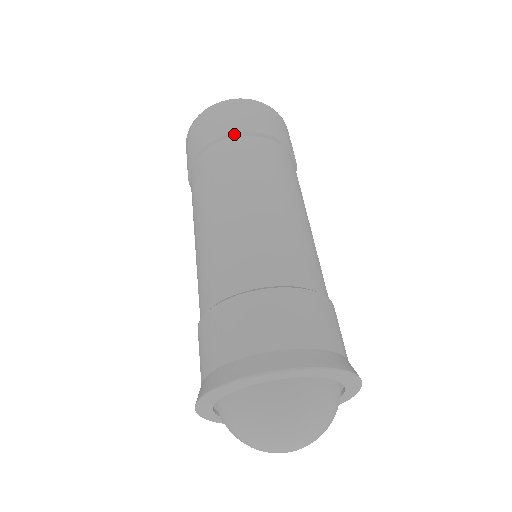
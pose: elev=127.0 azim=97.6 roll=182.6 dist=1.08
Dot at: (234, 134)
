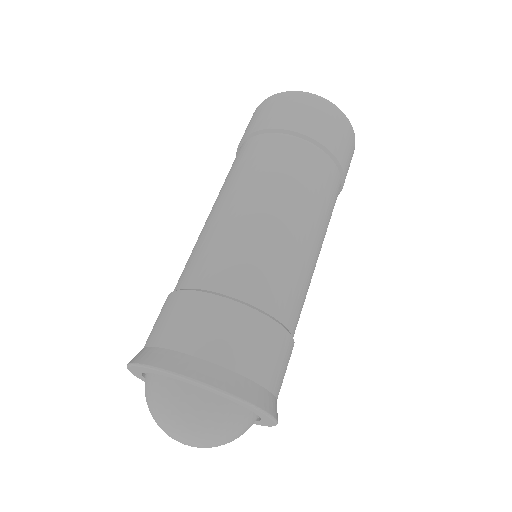
Dot at: (279, 130)
